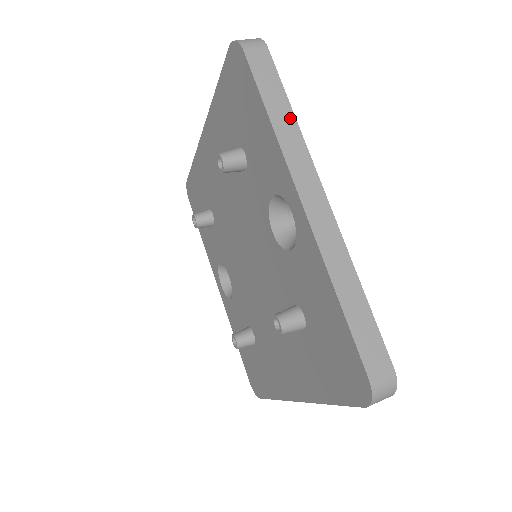
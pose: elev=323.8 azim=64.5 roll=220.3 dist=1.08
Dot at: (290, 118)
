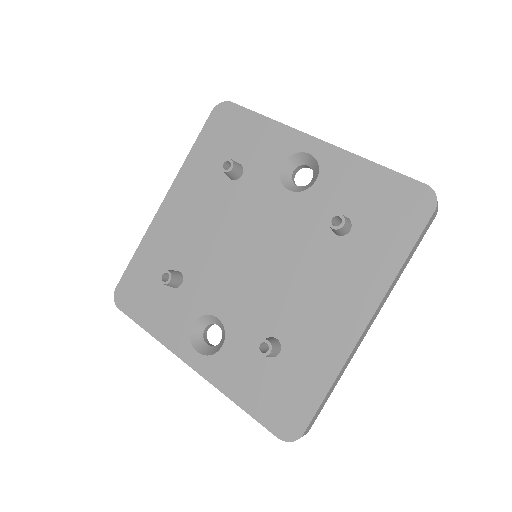
Dot at: occluded
